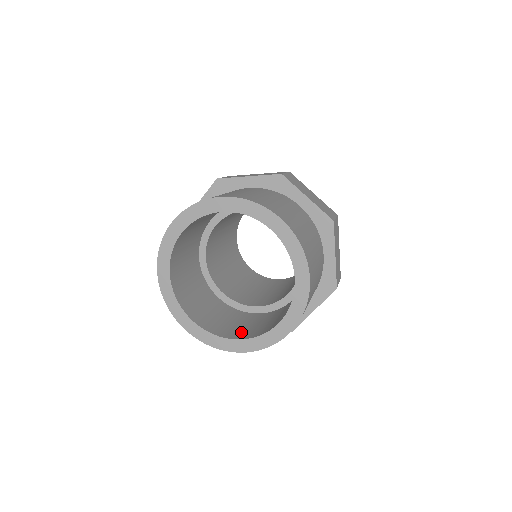
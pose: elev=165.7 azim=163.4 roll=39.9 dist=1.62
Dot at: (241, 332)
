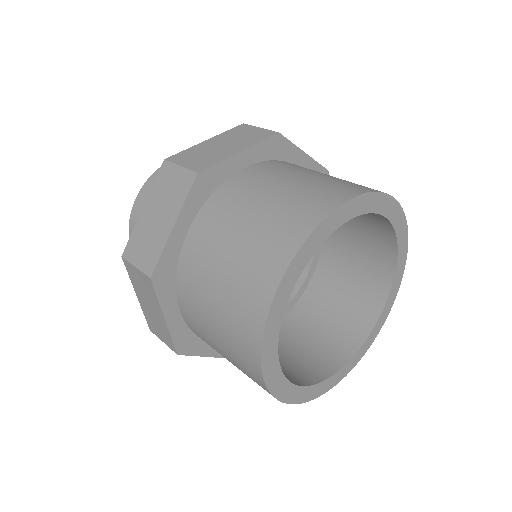
Dot at: (362, 306)
